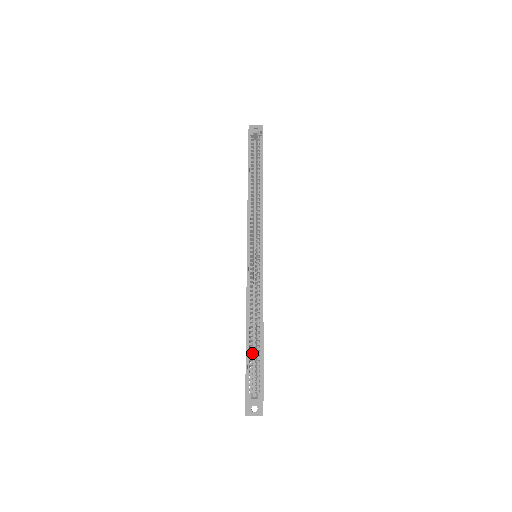
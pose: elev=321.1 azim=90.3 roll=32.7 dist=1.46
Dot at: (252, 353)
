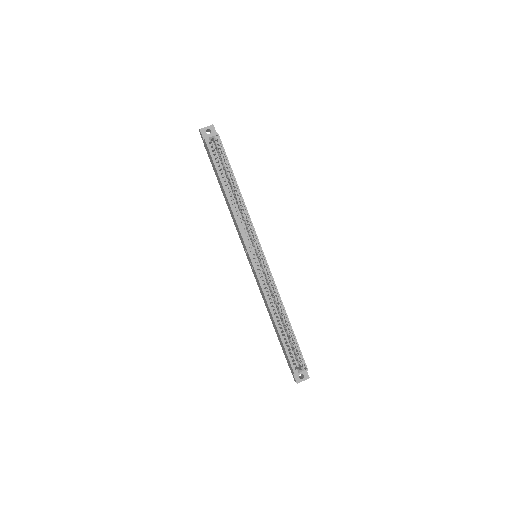
Dot at: (286, 339)
